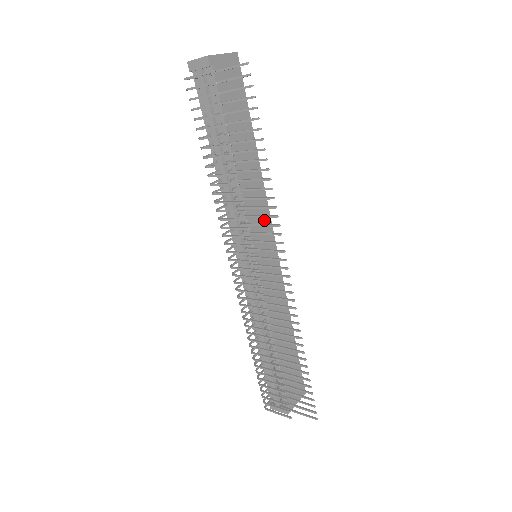
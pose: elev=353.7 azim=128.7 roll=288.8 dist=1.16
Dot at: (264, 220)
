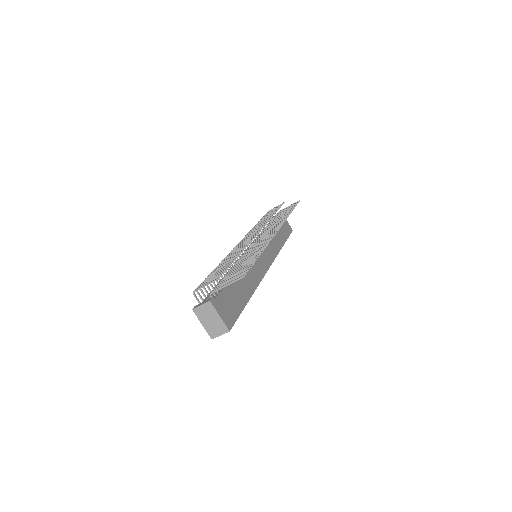
Dot at: (271, 254)
